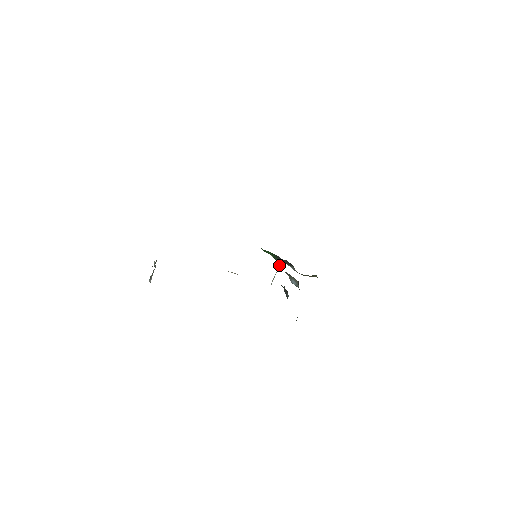
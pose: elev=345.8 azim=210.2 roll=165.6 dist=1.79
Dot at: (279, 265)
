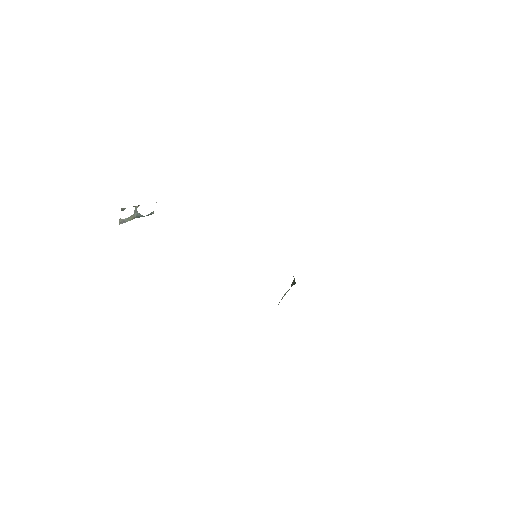
Dot at: (293, 283)
